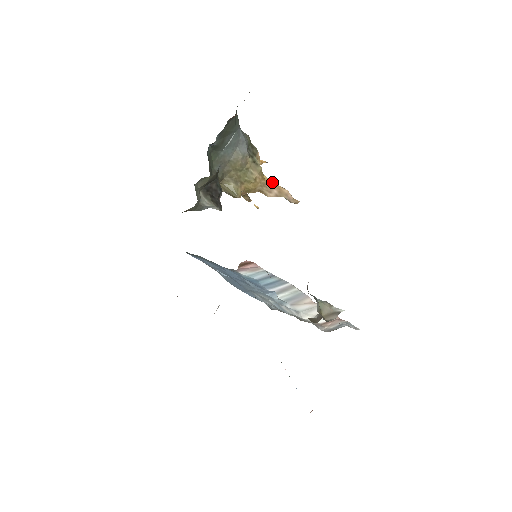
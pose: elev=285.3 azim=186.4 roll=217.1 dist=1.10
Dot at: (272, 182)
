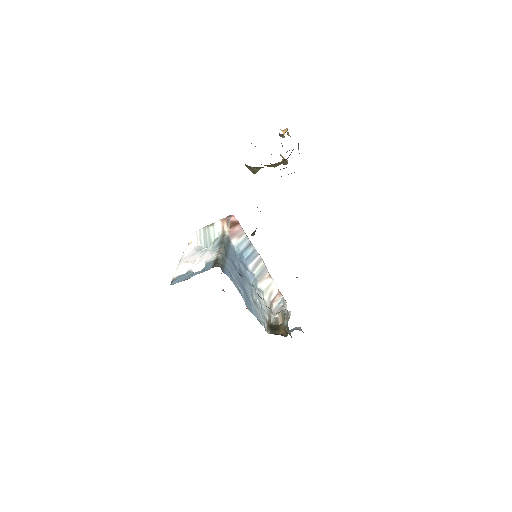
Dot at: occluded
